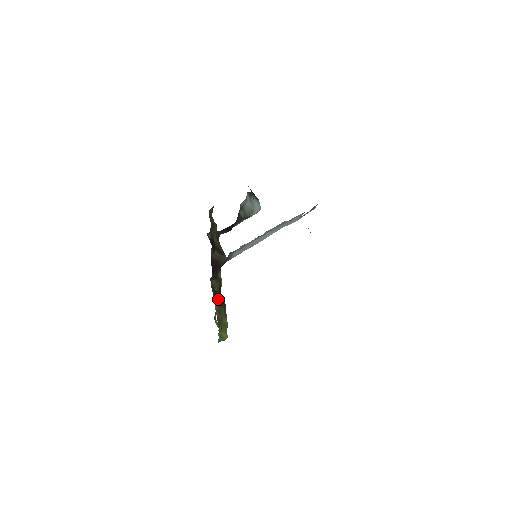
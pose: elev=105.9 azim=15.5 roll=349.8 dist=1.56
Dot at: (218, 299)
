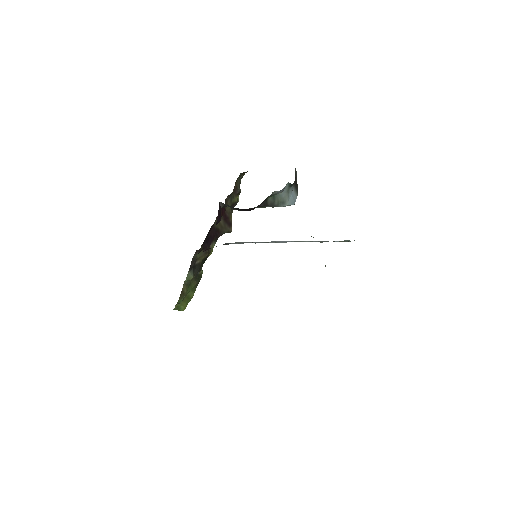
Dot at: (192, 275)
